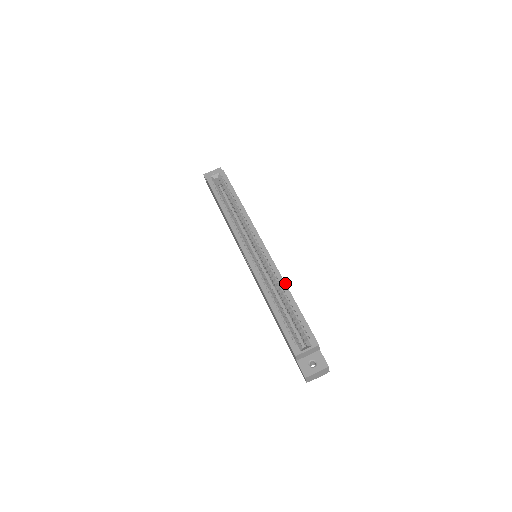
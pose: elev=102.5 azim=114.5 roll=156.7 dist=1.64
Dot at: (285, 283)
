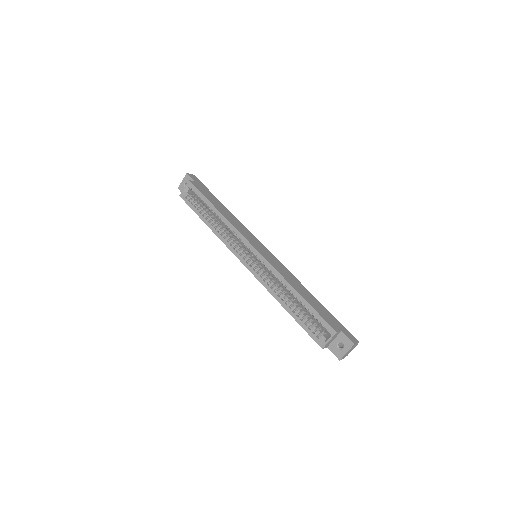
Dot at: (287, 282)
